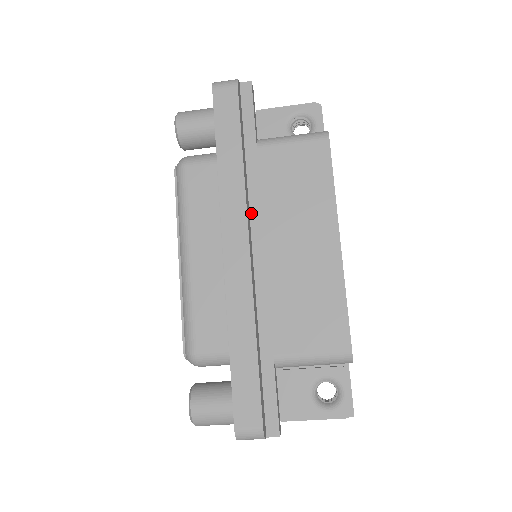
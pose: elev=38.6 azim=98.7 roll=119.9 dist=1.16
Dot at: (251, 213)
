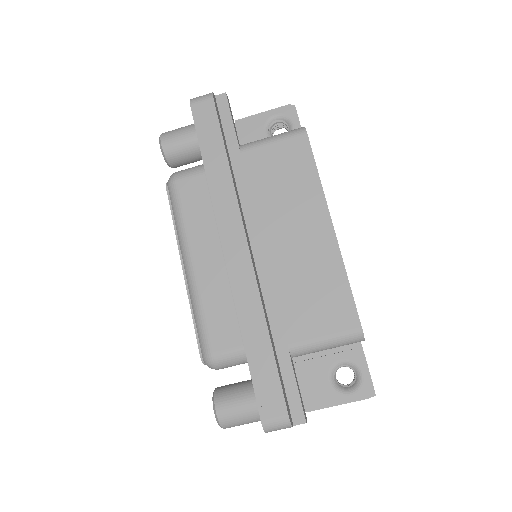
Dot at: (245, 214)
